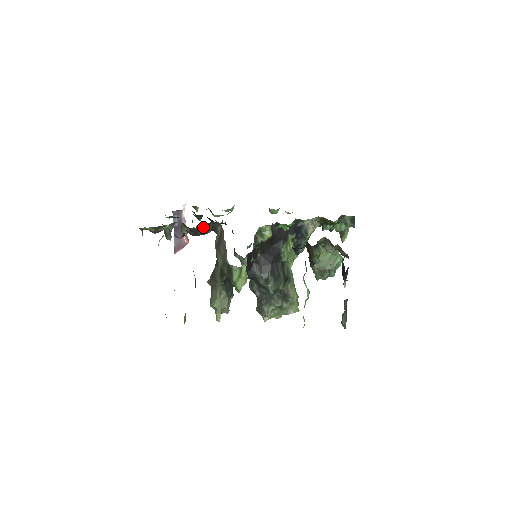
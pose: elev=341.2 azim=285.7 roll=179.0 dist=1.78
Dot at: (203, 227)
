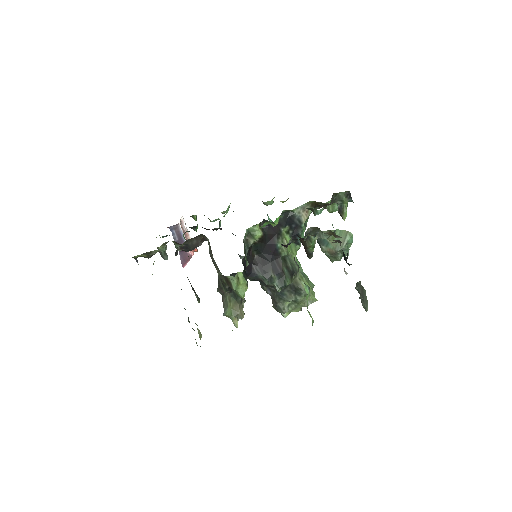
Dot at: (191, 242)
